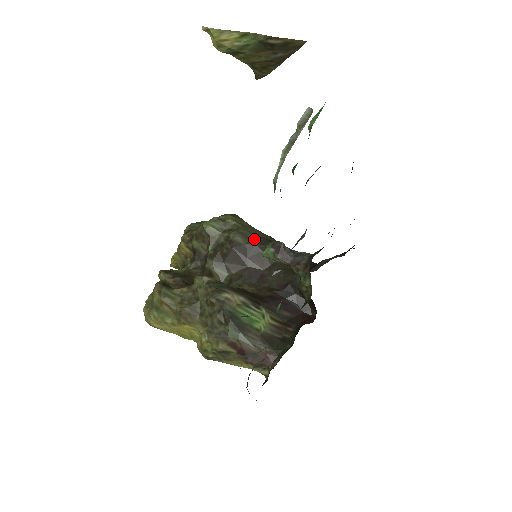
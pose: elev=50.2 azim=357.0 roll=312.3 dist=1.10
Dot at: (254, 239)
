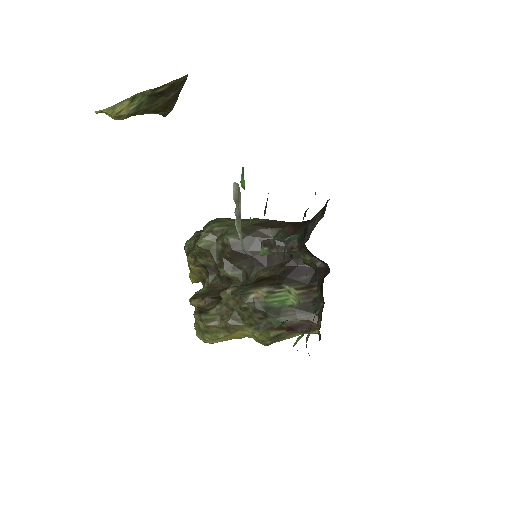
Dot at: (244, 232)
